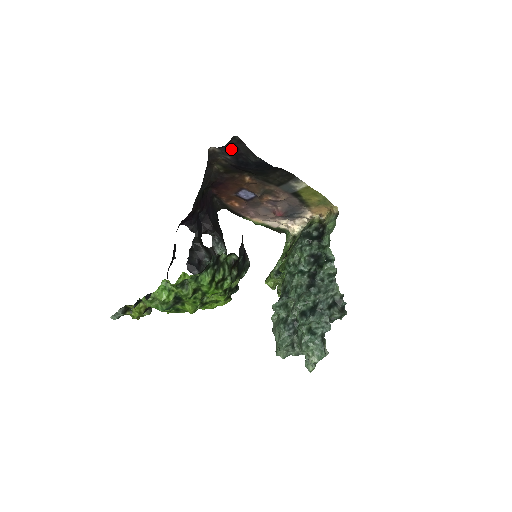
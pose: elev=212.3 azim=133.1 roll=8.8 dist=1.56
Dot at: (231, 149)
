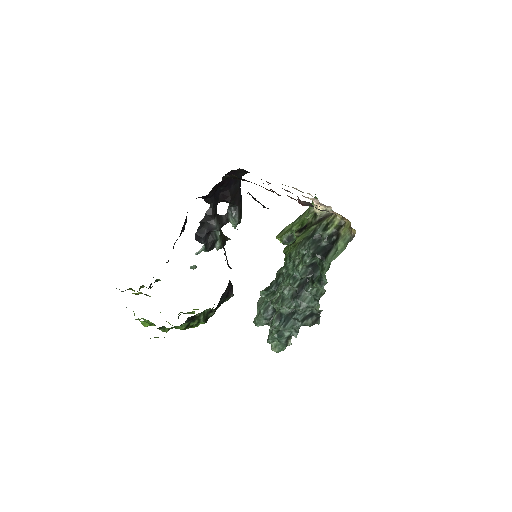
Dot at: occluded
